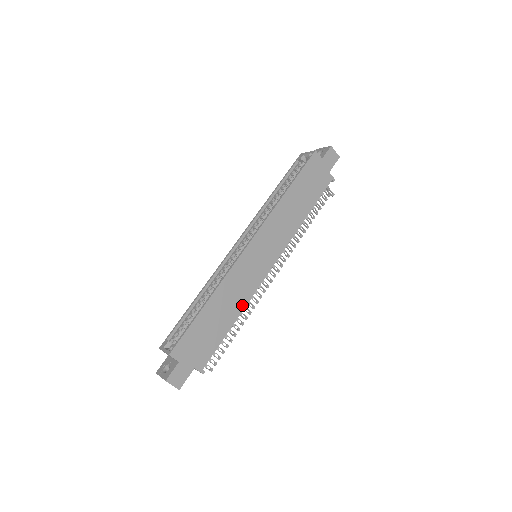
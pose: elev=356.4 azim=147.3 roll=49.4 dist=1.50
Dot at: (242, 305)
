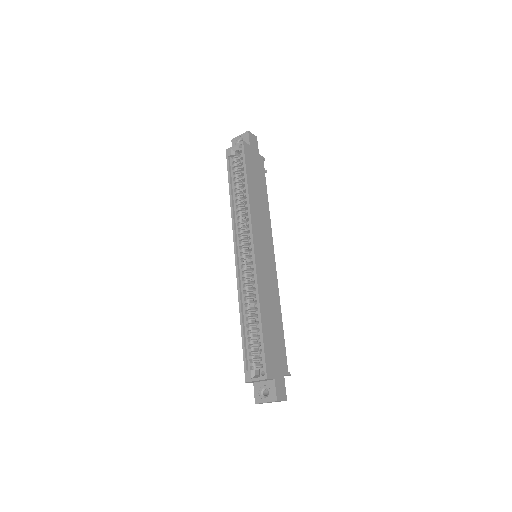
Dot at: (278, 301)
